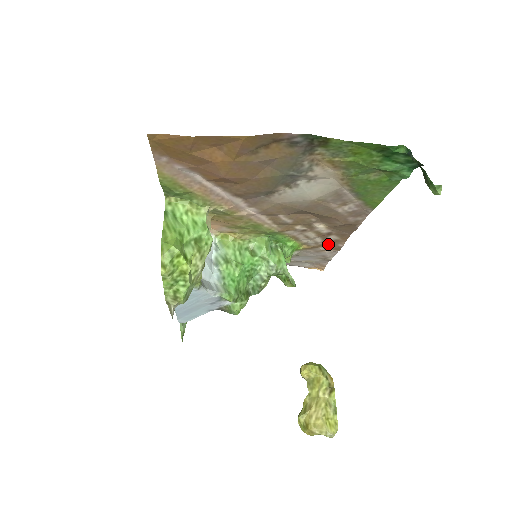
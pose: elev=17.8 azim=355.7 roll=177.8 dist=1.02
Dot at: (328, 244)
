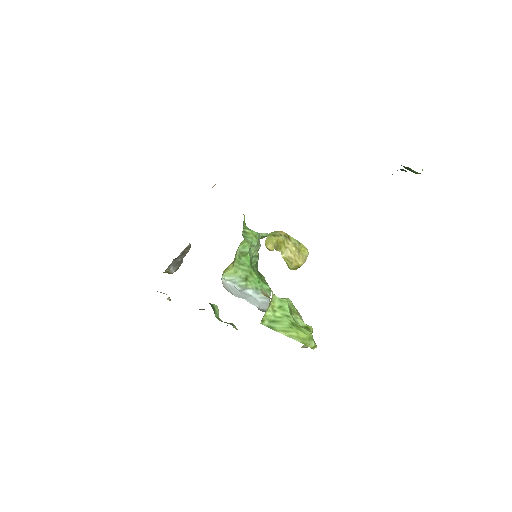
Dot at: occluded
